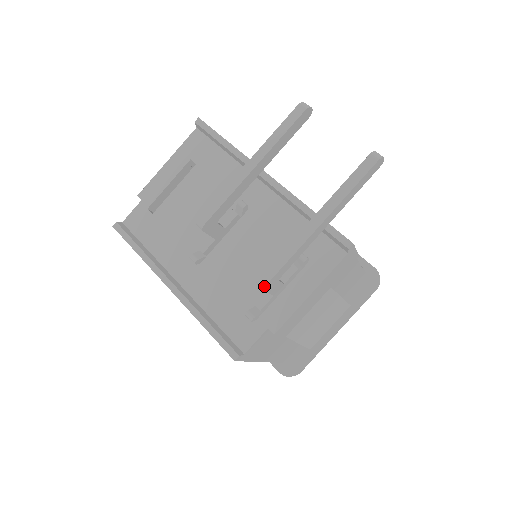
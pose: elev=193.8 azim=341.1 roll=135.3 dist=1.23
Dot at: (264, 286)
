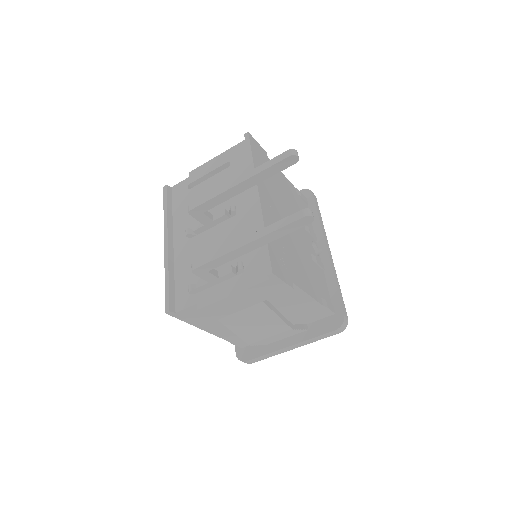
Dot at: (192, 270)
